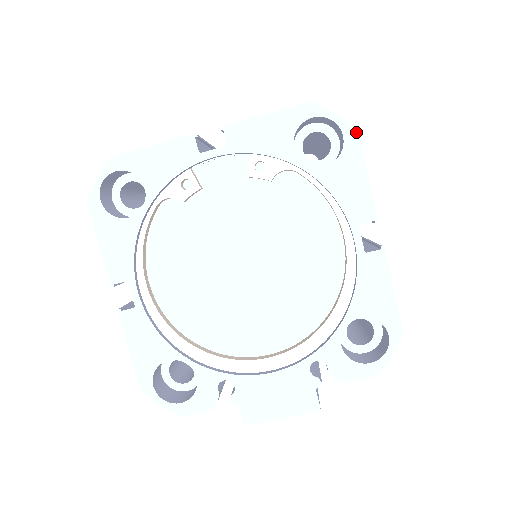
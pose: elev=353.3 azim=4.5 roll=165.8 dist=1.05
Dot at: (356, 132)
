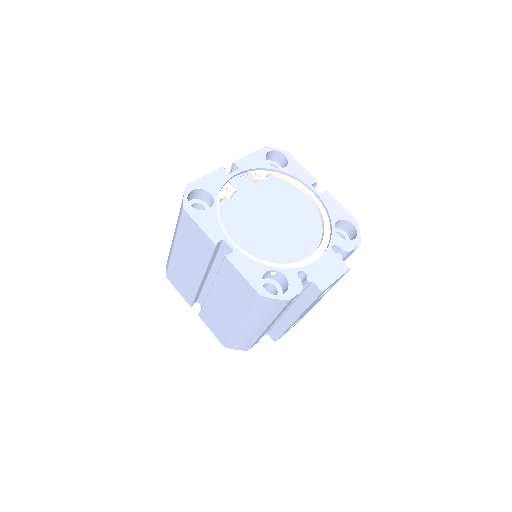
Dot at: (289, 153)
